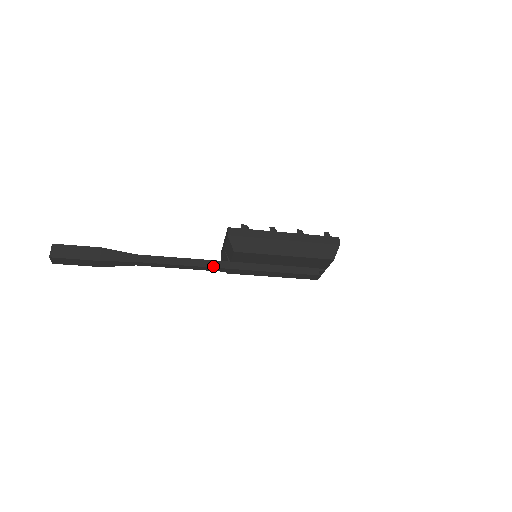
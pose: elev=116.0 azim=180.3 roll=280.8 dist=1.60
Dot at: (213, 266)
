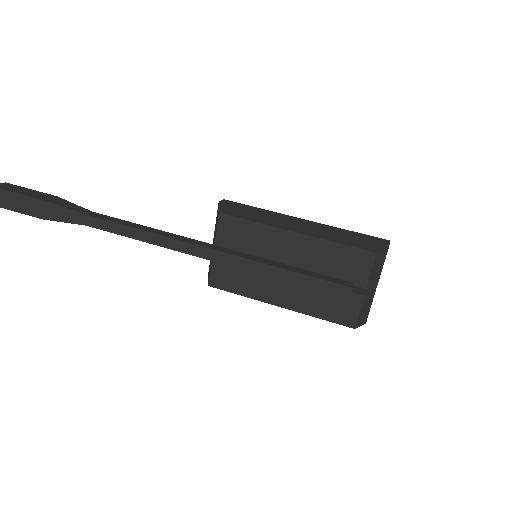
Dot at: (186, 241)
